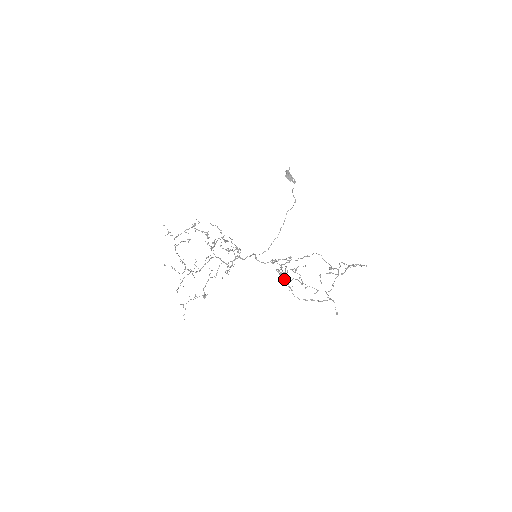
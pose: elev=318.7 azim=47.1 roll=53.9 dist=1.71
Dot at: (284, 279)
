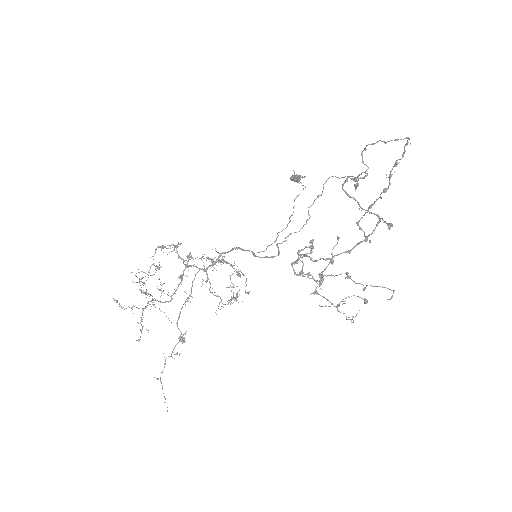
Dot at: occluded
